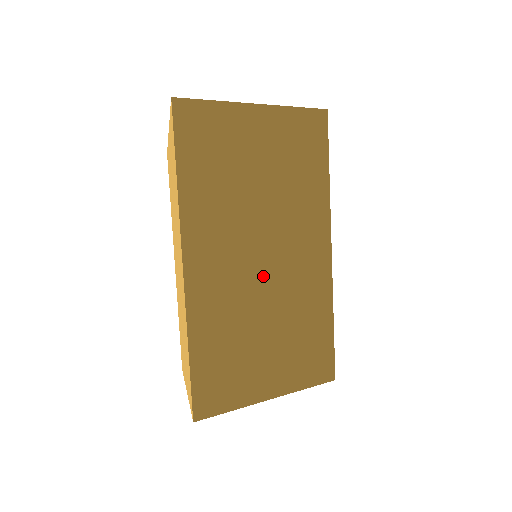
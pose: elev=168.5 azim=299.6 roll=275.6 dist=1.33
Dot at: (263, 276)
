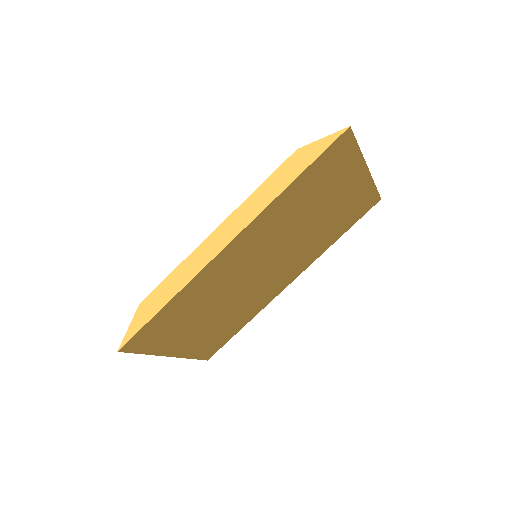
Dot at: (243, 269)
